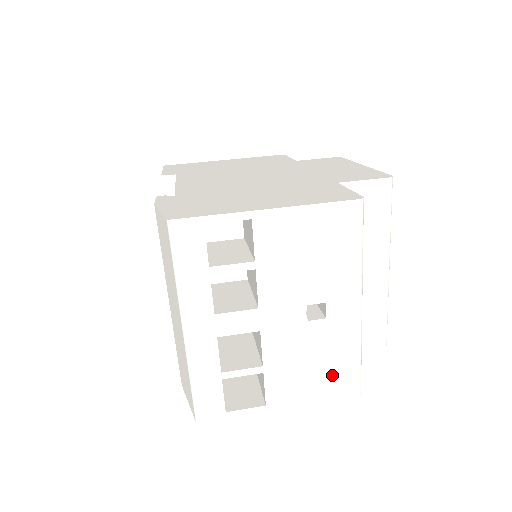
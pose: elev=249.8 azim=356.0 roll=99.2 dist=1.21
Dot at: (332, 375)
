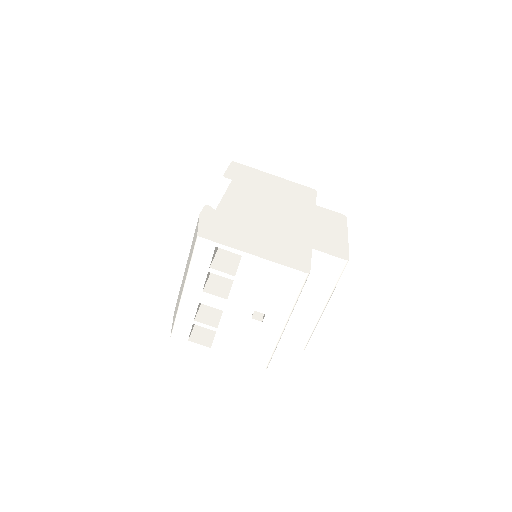
Dot at: (254, 351)
